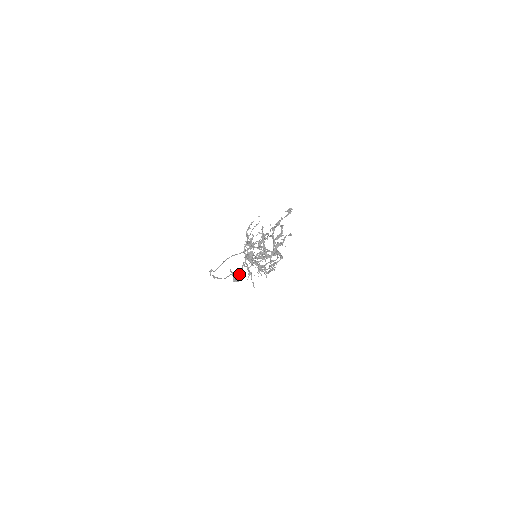
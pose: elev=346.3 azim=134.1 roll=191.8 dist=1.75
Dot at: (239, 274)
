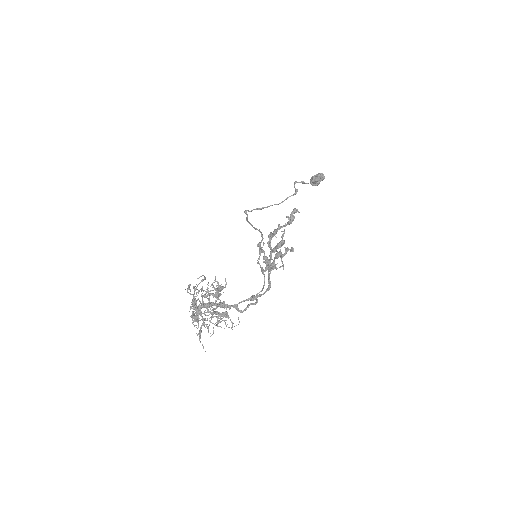
Dot at: (314, 180)
